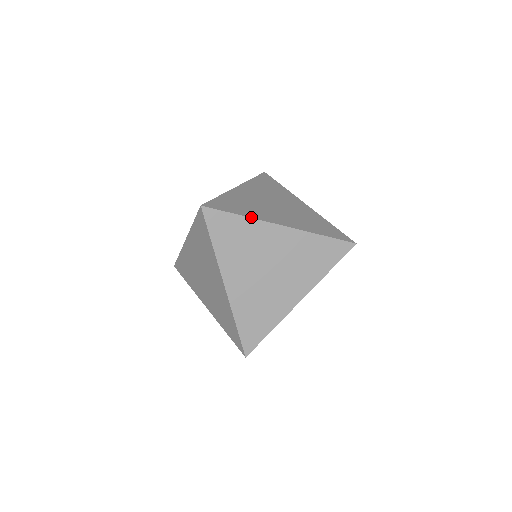
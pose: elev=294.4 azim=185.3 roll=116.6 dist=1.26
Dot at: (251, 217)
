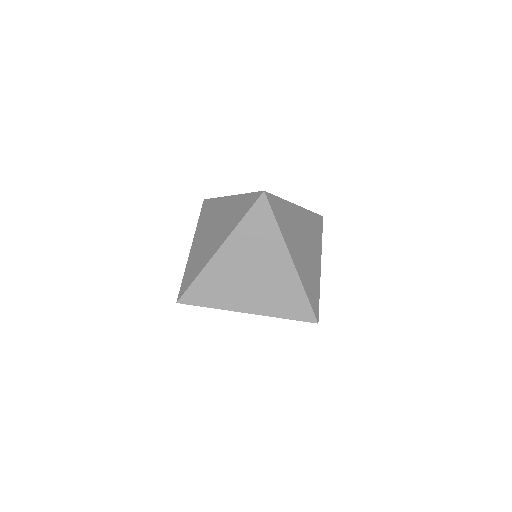
Dot at: (220, 197)
